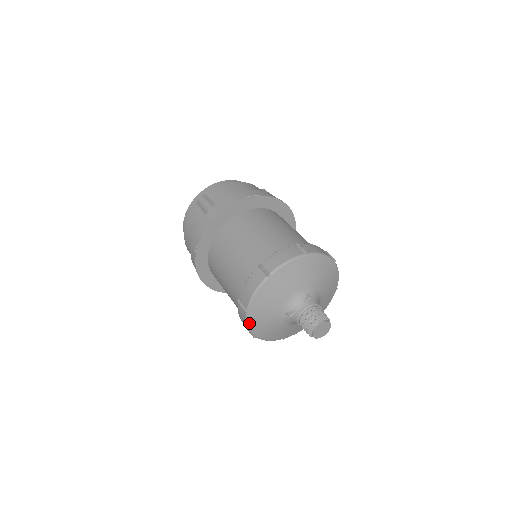
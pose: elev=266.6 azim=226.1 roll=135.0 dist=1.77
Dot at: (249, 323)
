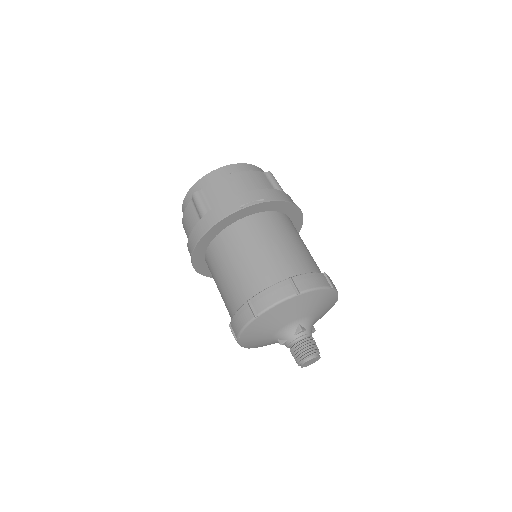
Dot at: (241, 344)
